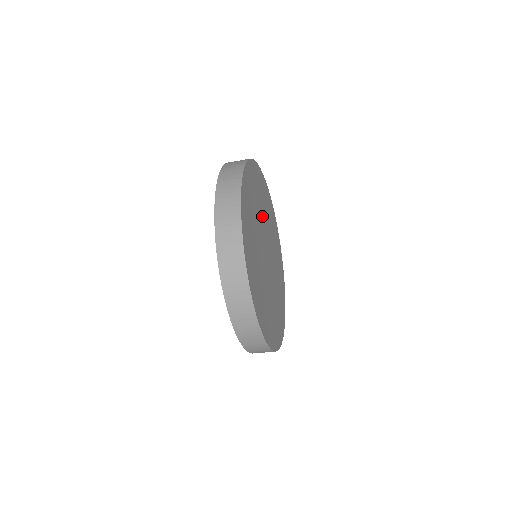
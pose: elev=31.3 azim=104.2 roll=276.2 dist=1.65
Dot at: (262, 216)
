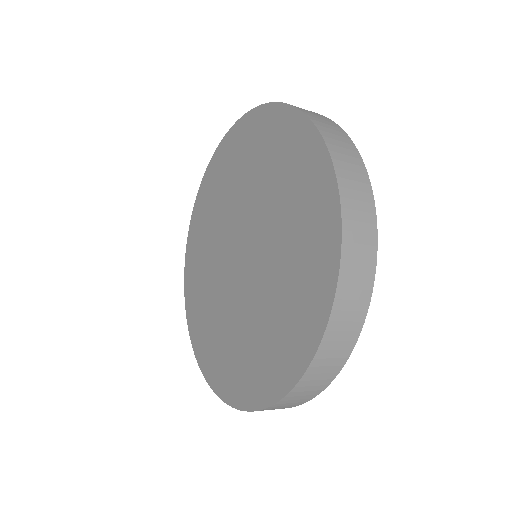
Dot at: occluded
